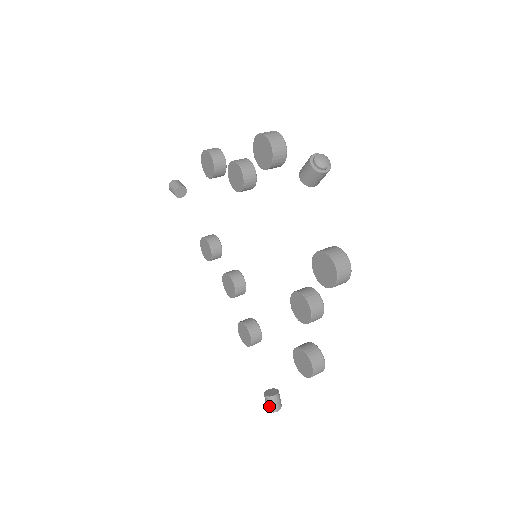
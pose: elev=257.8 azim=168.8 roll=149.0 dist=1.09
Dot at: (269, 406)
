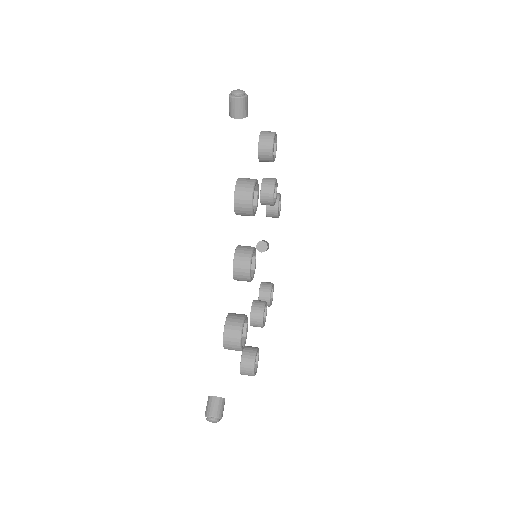
Dot at: (206, 409)
